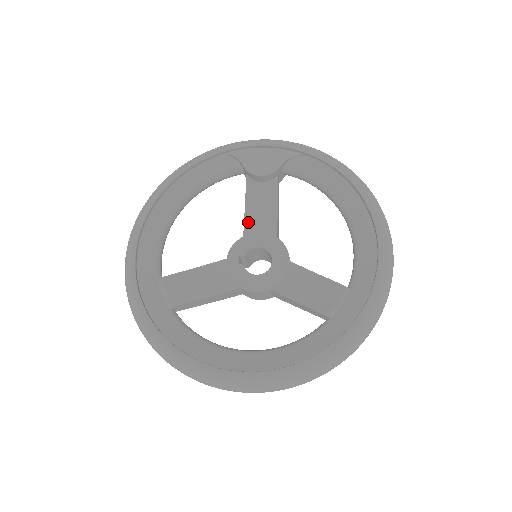
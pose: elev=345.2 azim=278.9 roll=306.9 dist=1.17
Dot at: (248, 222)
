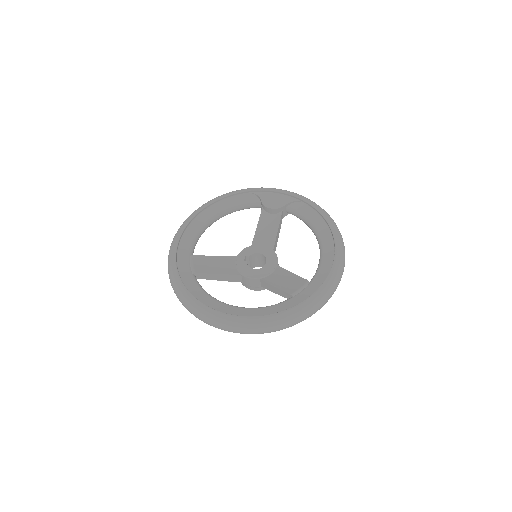
Dot at: (257, 237)
